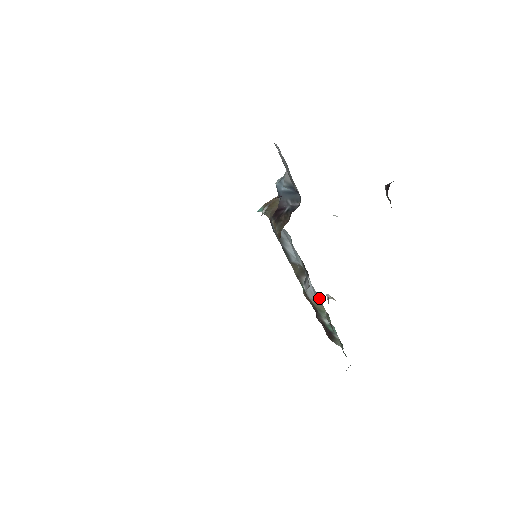
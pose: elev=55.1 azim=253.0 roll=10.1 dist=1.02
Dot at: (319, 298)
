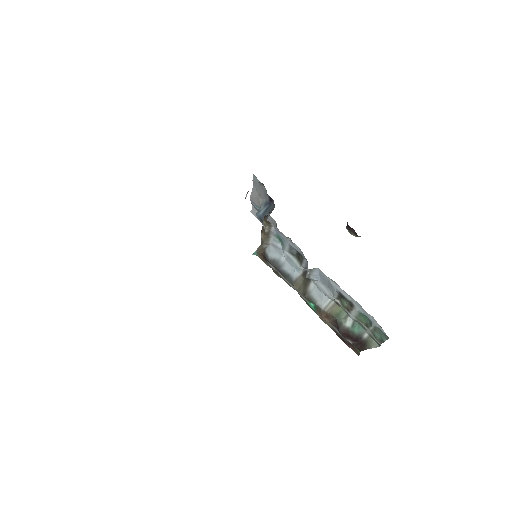
Dot at: (326, 288)
